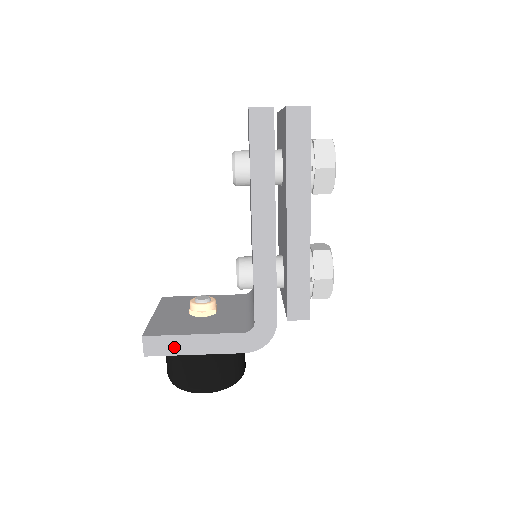
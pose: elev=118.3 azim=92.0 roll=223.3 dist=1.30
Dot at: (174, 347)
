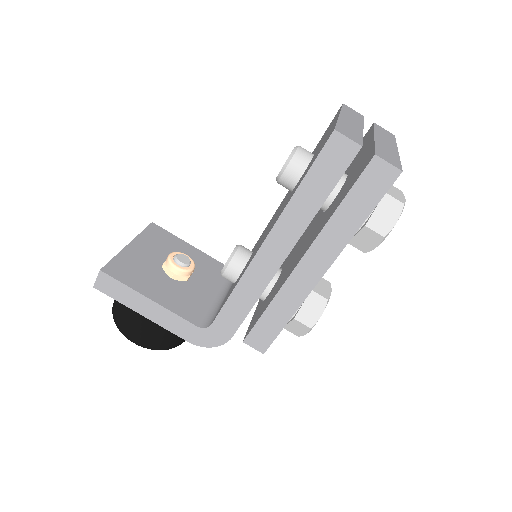
Dot at: (125, 297)
